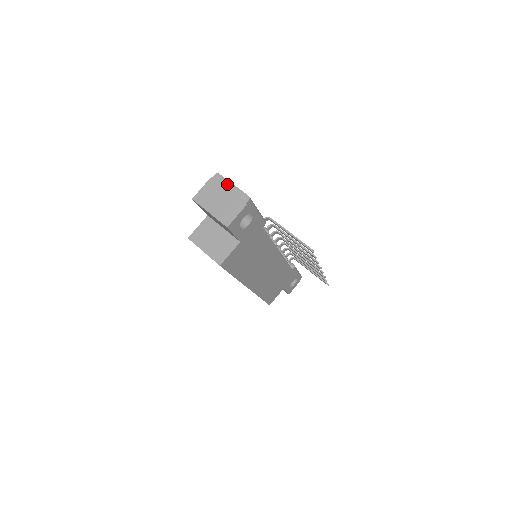
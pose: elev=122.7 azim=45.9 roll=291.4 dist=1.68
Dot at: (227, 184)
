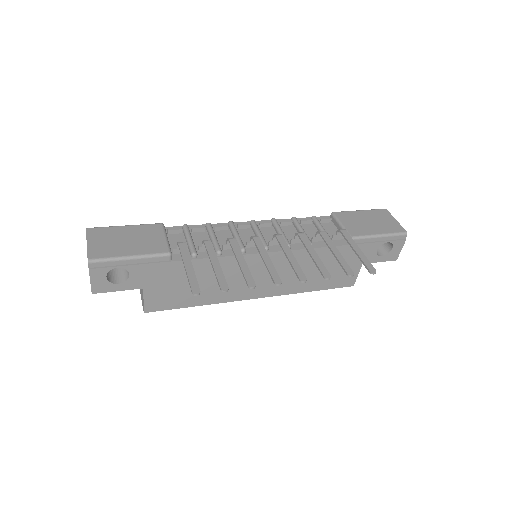
Dot at: occluded
